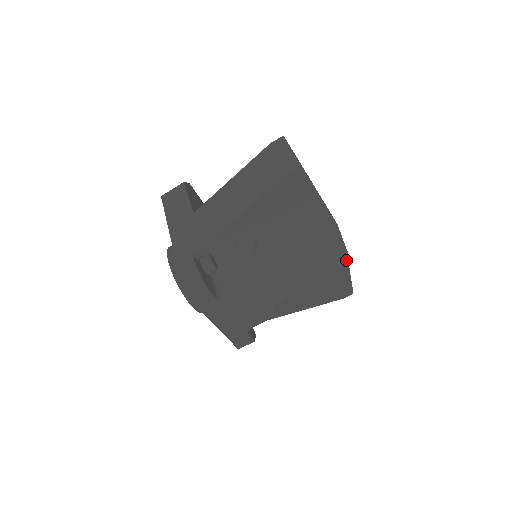
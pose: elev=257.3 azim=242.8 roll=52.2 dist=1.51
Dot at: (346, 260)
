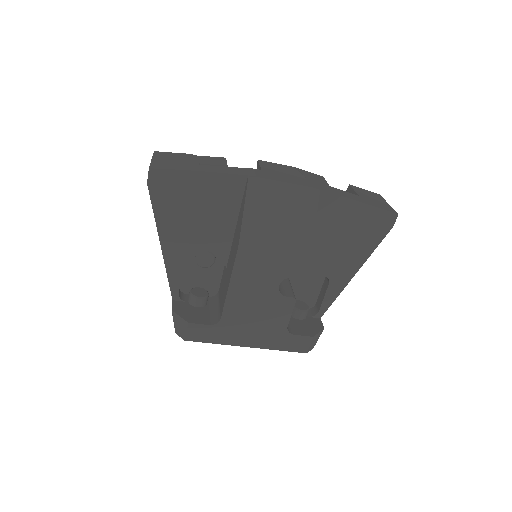
Dot at: (328, 194)
